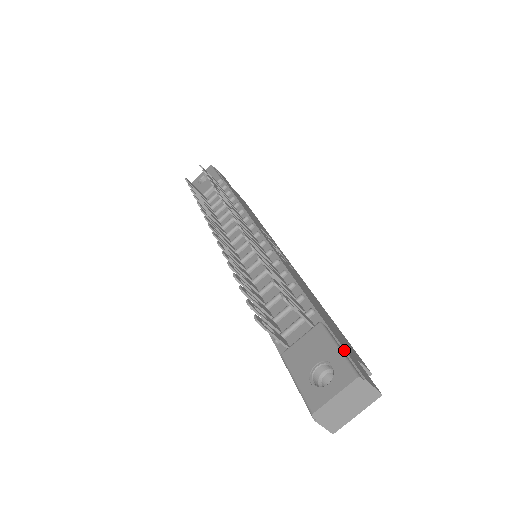
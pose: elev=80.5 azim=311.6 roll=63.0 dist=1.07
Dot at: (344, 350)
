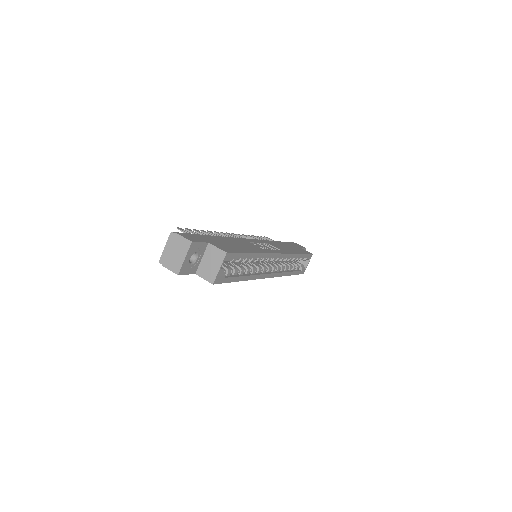
Dot at: (188, 234)
